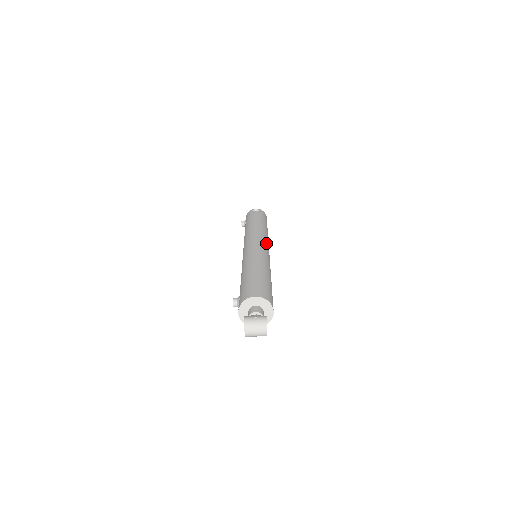
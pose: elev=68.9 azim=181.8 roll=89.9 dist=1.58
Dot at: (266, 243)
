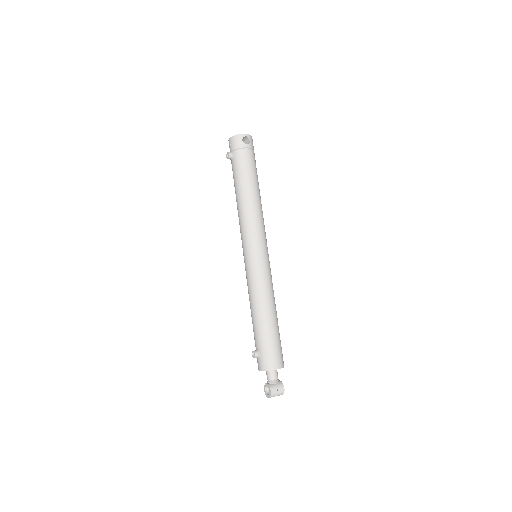
Dot at: (266, 241)
